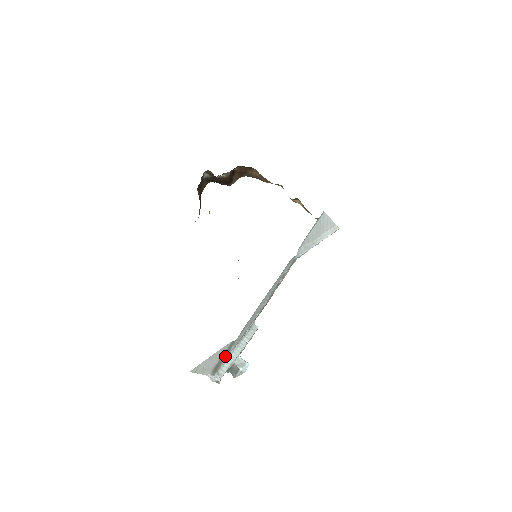
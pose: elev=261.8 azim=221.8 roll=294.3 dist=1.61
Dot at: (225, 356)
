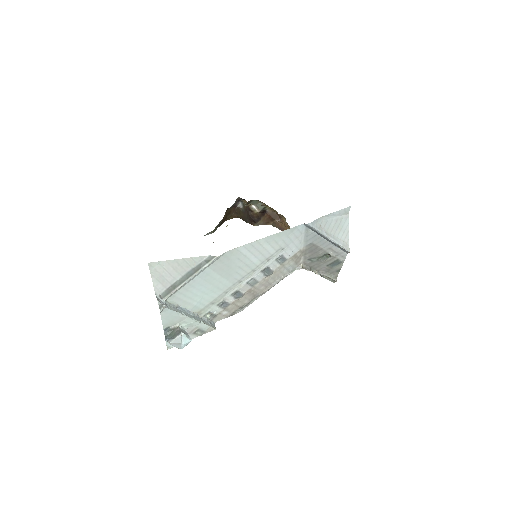
Dot at: (191, 275)
